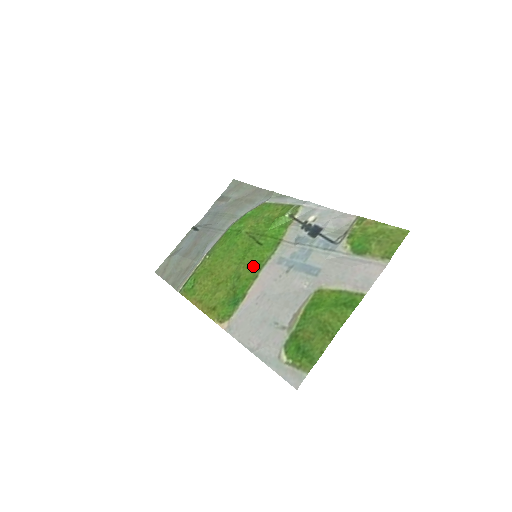
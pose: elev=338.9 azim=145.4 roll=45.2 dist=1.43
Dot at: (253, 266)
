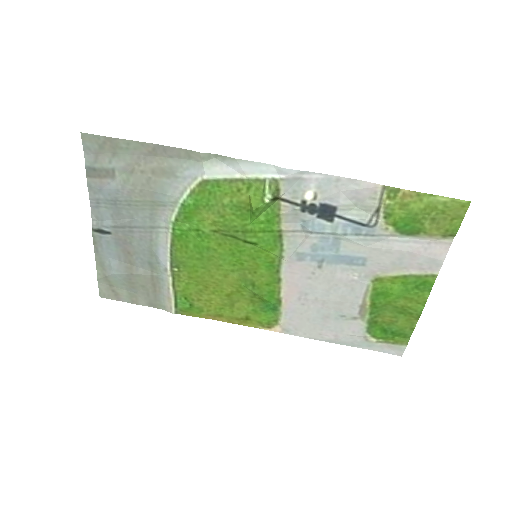
Dot at: (264, 270)
